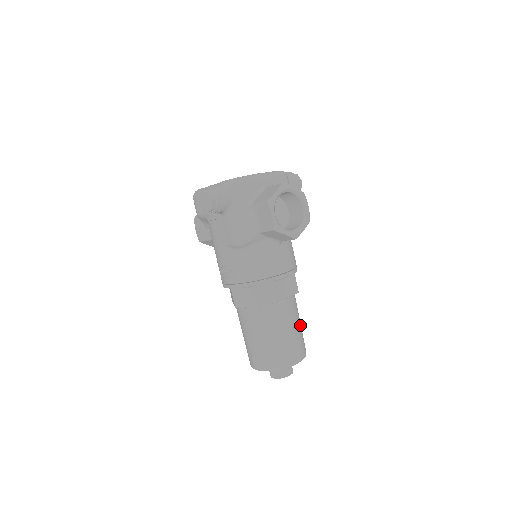
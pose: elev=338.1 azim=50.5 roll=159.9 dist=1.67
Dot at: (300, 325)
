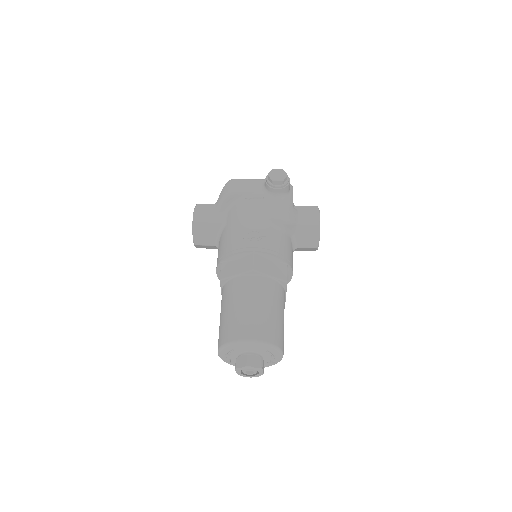
Dot at: occluded
